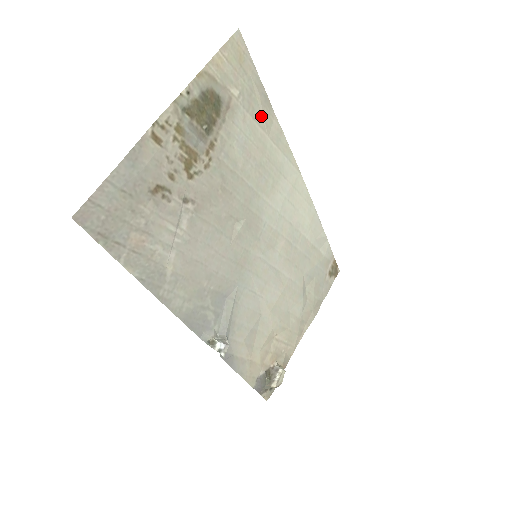
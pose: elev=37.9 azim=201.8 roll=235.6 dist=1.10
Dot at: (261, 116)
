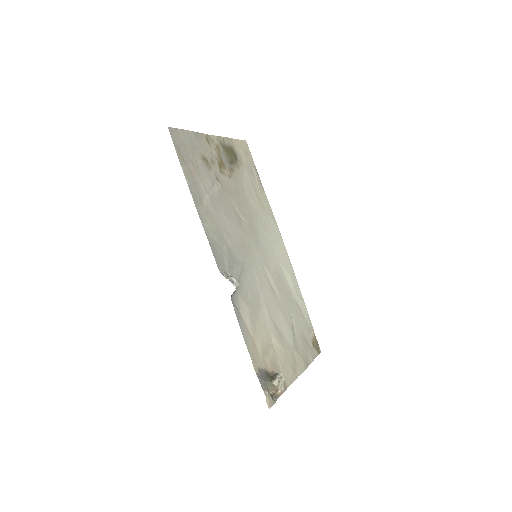
Dot at: (257, 184)
